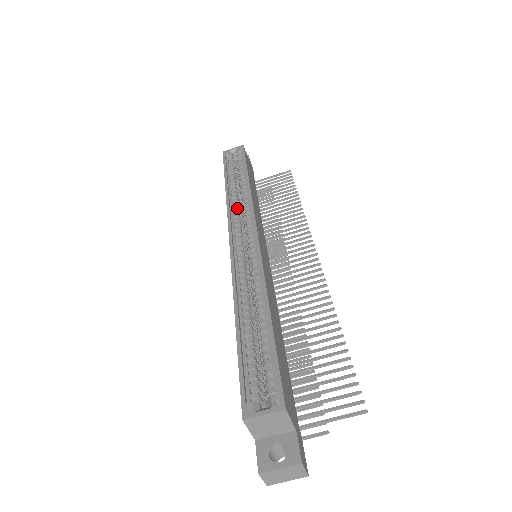
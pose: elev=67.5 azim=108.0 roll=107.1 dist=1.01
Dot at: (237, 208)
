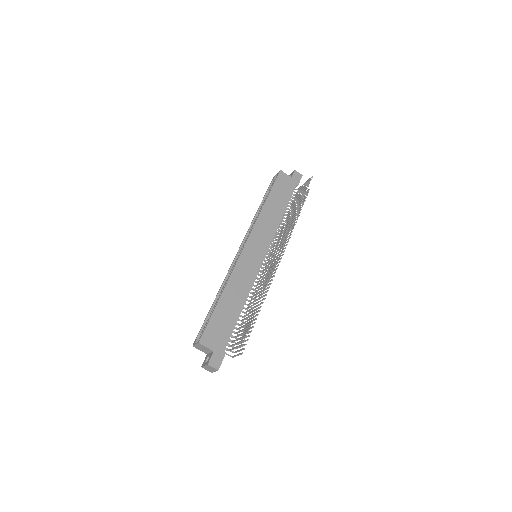
Dot at: occluded
